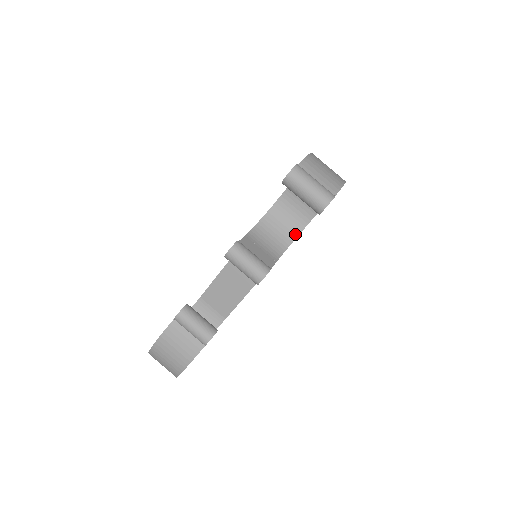
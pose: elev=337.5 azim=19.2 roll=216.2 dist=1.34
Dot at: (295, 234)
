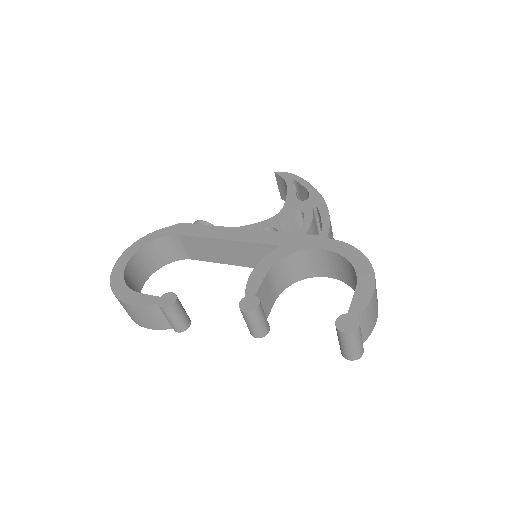
Dot at: (303, 277)
